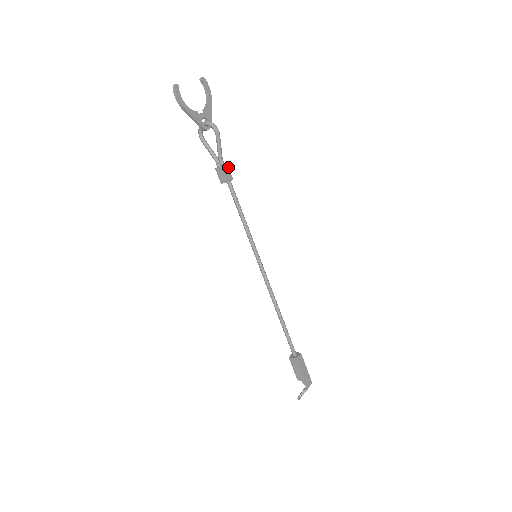
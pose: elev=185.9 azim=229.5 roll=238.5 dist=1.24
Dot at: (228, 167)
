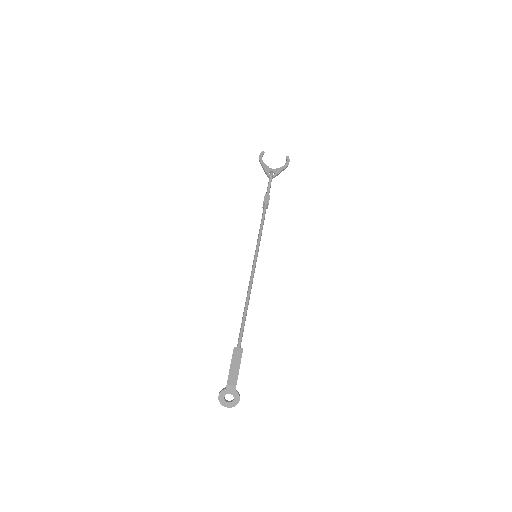
Dot at: occluded
